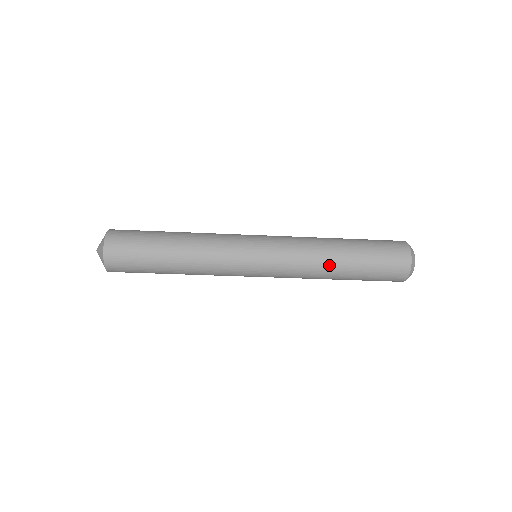
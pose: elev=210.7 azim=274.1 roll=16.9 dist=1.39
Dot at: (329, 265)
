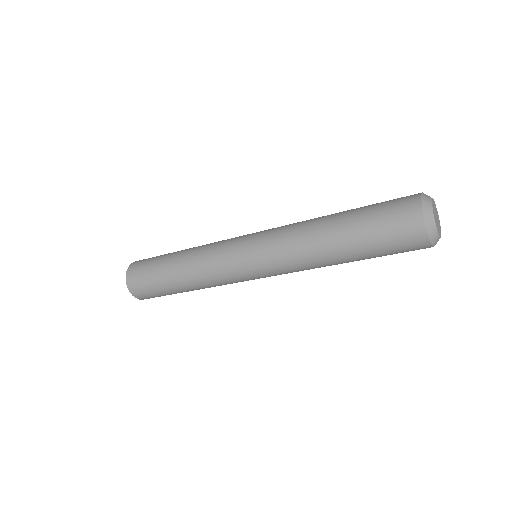
Dot at: (331, 265)
